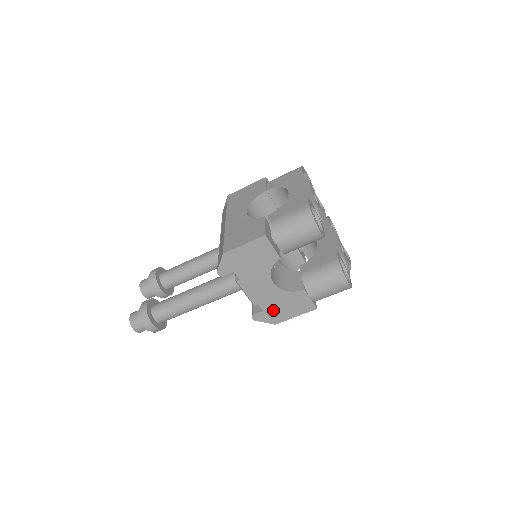
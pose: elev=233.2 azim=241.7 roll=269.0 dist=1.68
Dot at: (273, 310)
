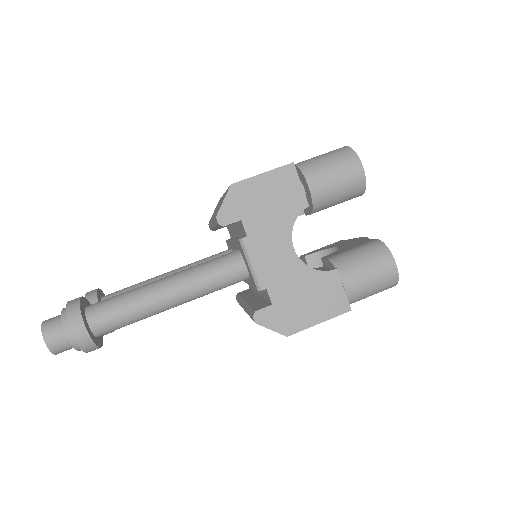
Dot at: (287, 305)
